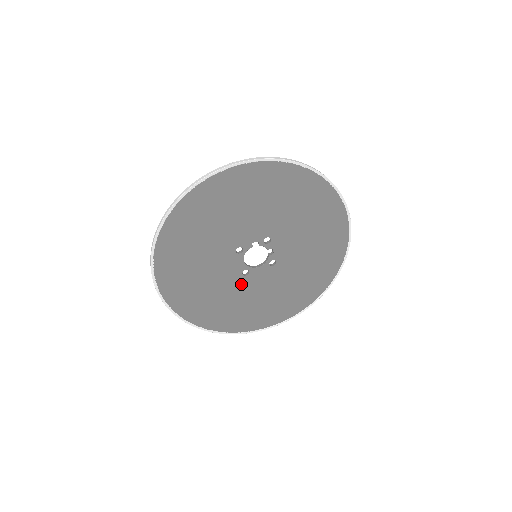
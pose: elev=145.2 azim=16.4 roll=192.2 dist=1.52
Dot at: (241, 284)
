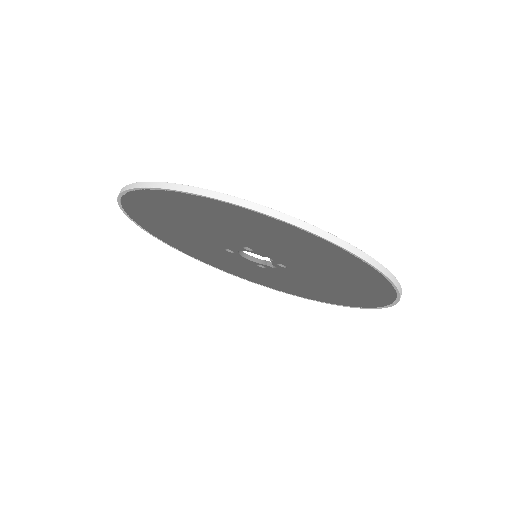
Dot at: (214, 247)
